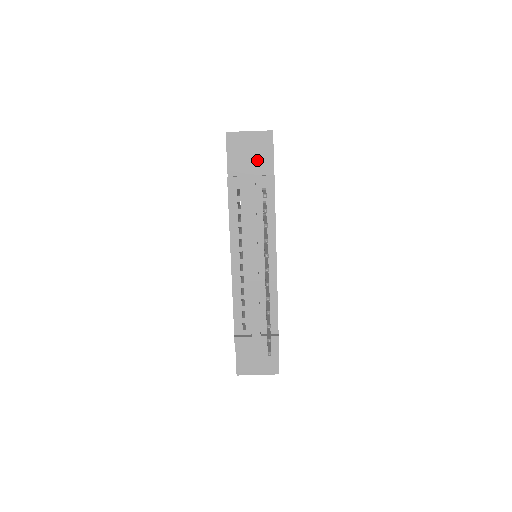
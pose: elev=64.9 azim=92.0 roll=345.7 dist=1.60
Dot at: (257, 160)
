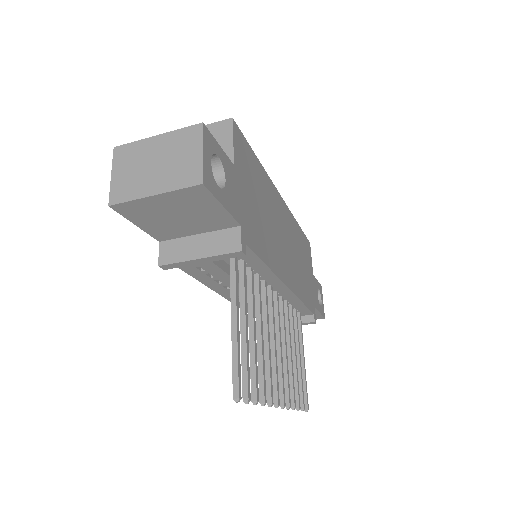
Dot at: (197, 219)
